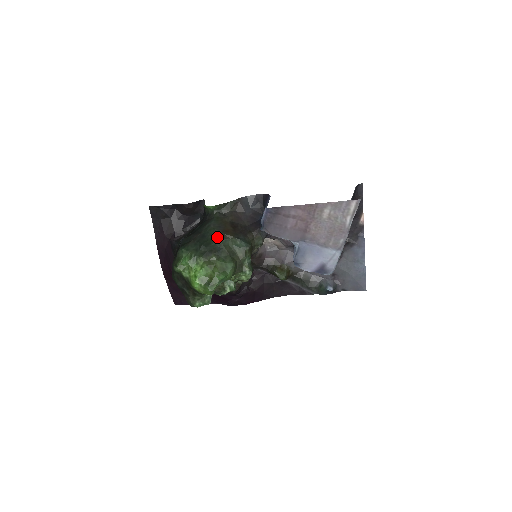
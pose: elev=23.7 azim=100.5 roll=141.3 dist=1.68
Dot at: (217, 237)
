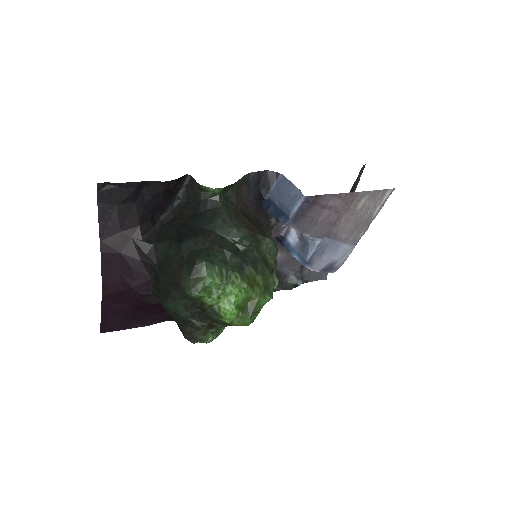
Dot at: (251, 240)
